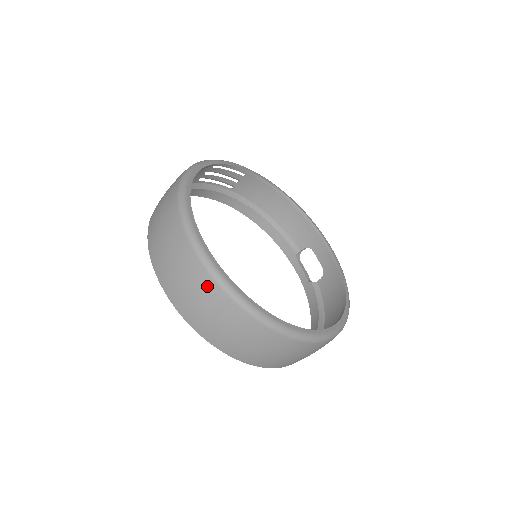
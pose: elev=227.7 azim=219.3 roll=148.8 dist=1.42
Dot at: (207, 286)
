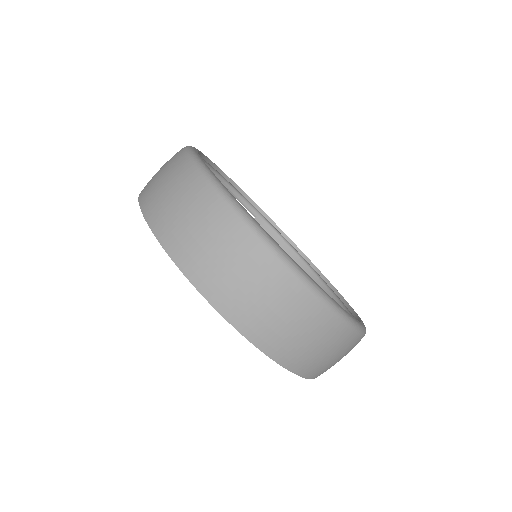
Dot at: (197, 189)
